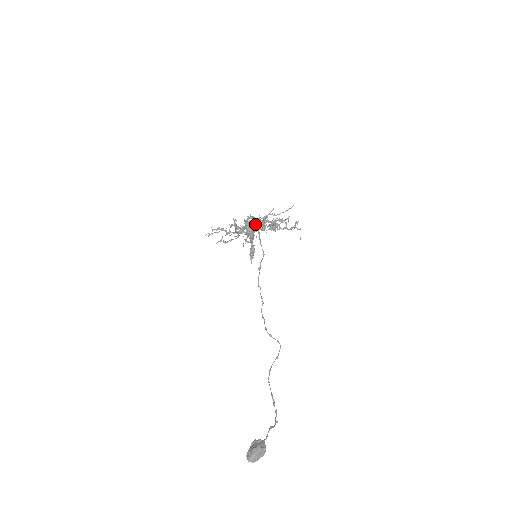
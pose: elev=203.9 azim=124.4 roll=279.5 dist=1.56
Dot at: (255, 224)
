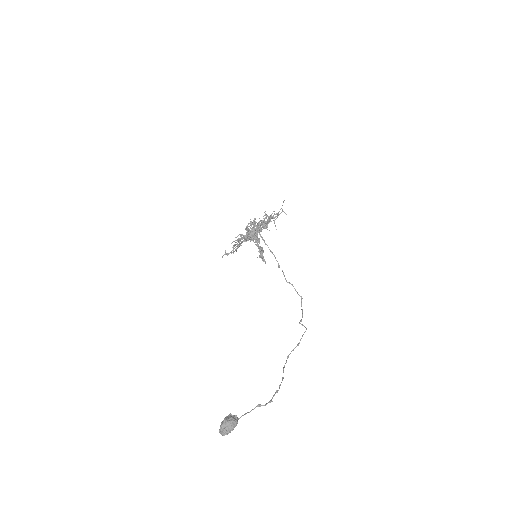
Dot at: occluded
